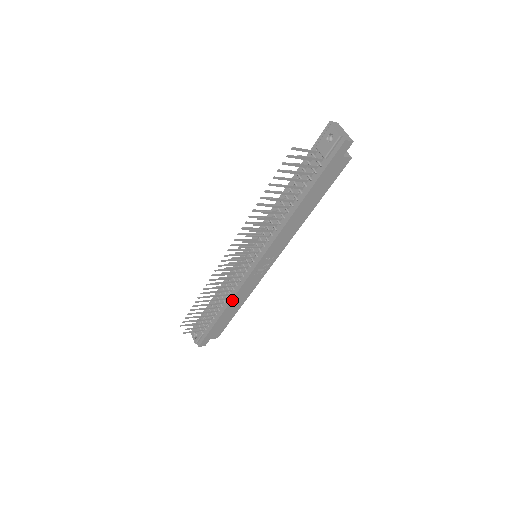
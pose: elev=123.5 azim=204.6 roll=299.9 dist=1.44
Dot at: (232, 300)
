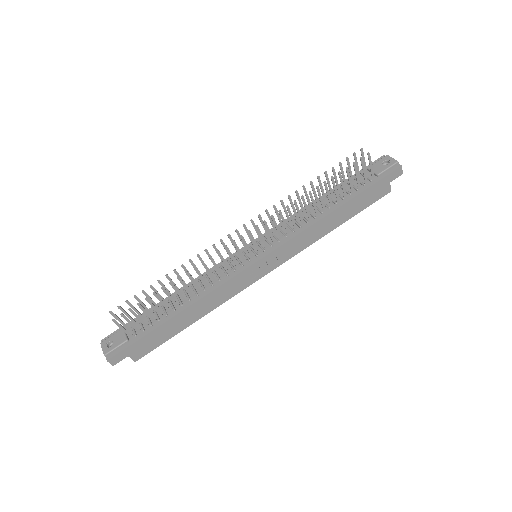
Dot at: (203, 297)
